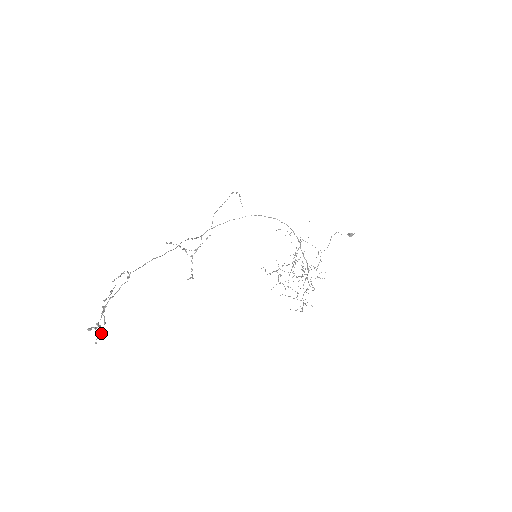
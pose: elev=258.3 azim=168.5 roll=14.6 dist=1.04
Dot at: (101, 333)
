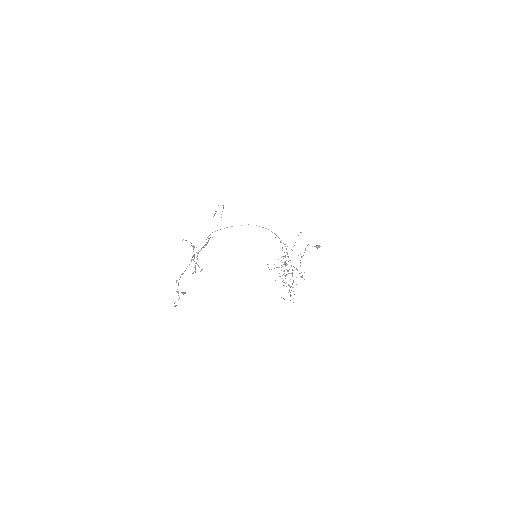
Dot at: (178, 299)
